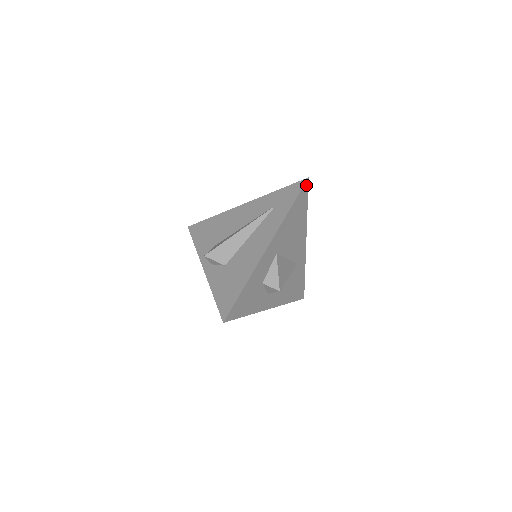
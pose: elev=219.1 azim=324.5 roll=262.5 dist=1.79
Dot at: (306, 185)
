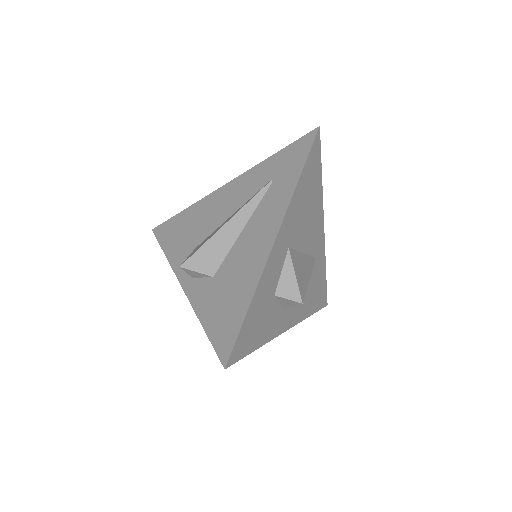
Dot at: (317, 138)
